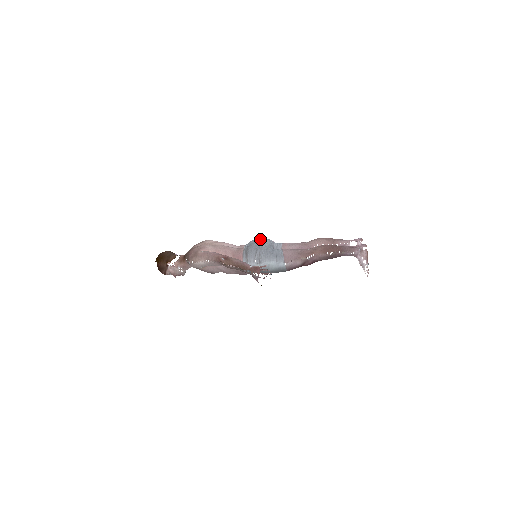
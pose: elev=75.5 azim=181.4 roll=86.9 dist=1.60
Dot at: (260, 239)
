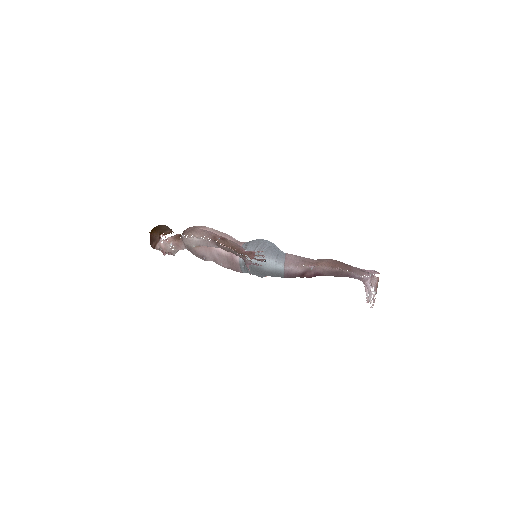
Dot at: occluded
